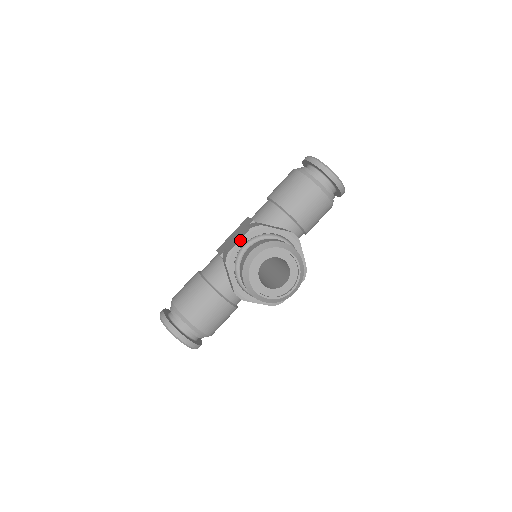
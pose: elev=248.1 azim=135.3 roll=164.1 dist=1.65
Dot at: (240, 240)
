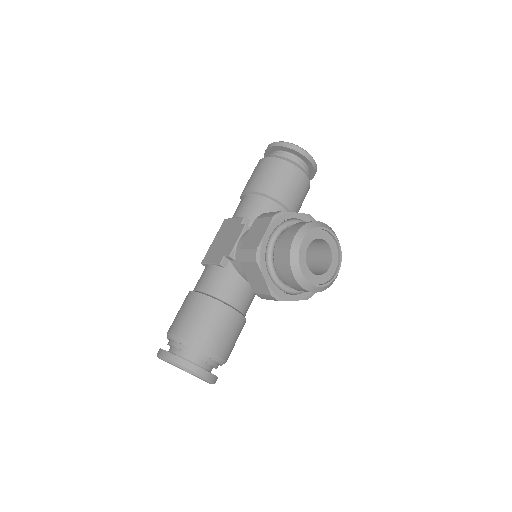
Dot at: (266, 232)
